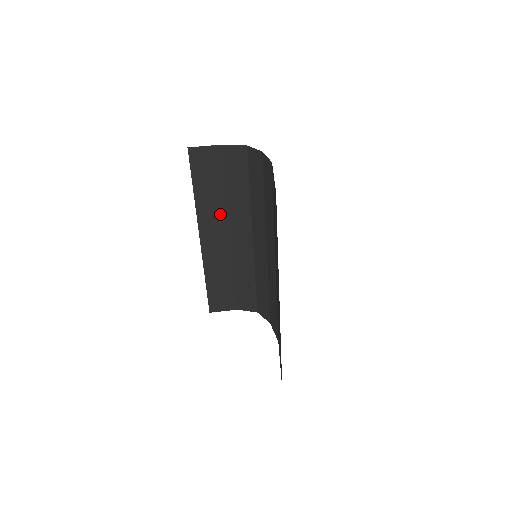
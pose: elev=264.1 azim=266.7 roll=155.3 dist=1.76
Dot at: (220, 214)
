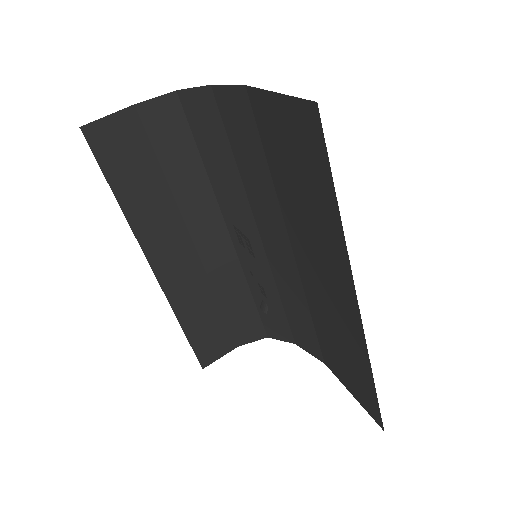
Dot at: (169, 219)
